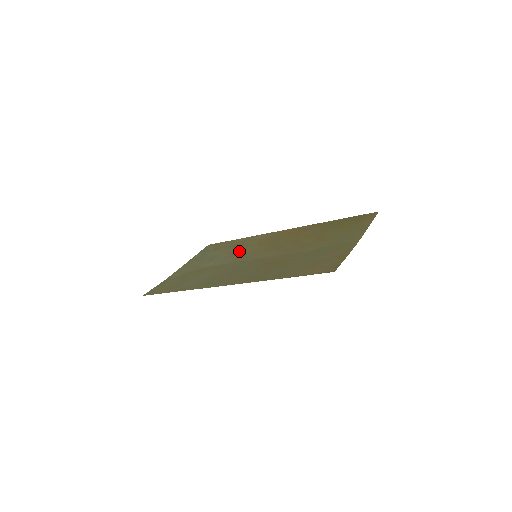
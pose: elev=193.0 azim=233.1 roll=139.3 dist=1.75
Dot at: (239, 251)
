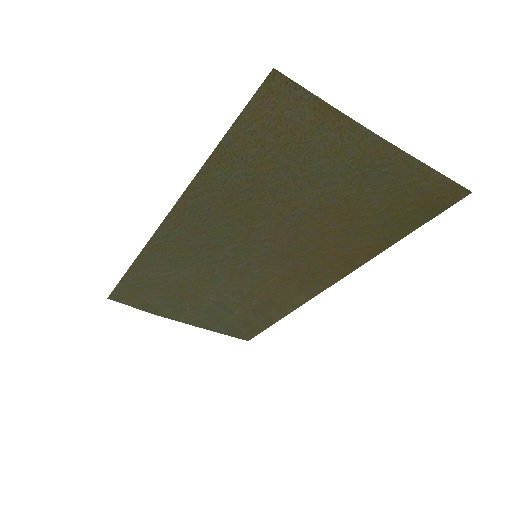
Dot at: (255, 290)
